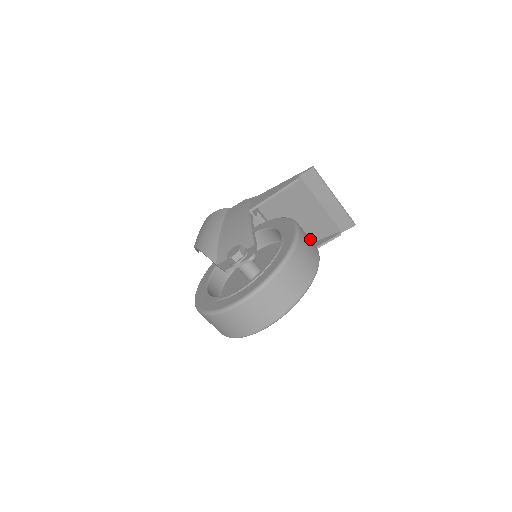
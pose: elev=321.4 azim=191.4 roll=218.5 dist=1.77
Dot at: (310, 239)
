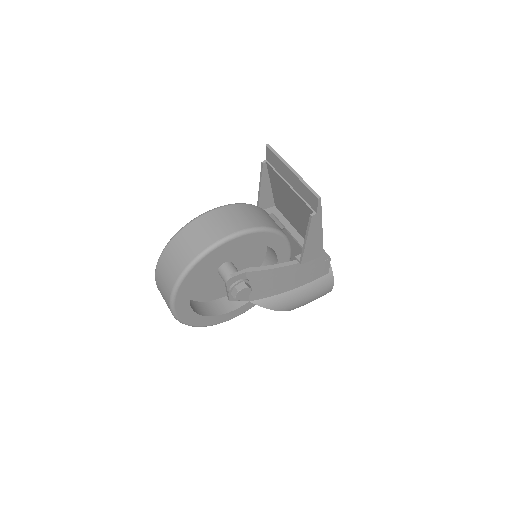
Dot at: (246, 219)
